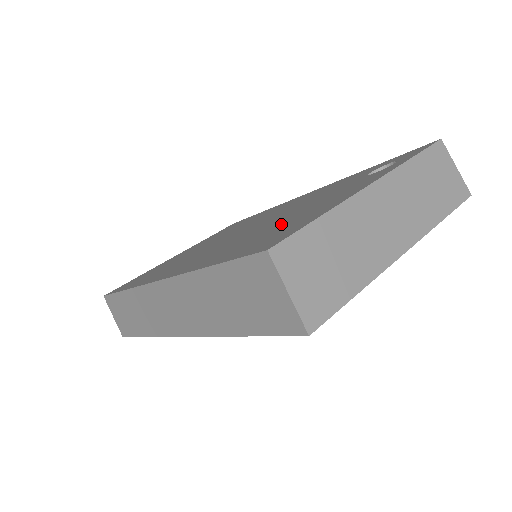
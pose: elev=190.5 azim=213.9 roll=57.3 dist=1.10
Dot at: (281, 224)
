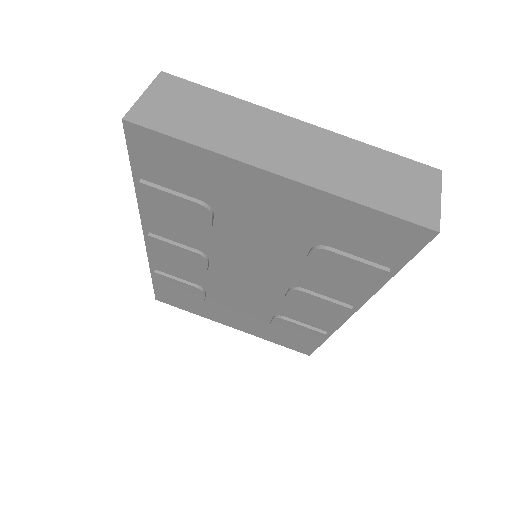
Dot at: occluded
